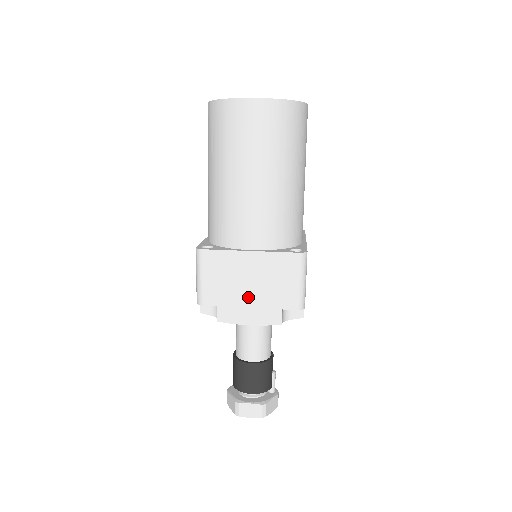
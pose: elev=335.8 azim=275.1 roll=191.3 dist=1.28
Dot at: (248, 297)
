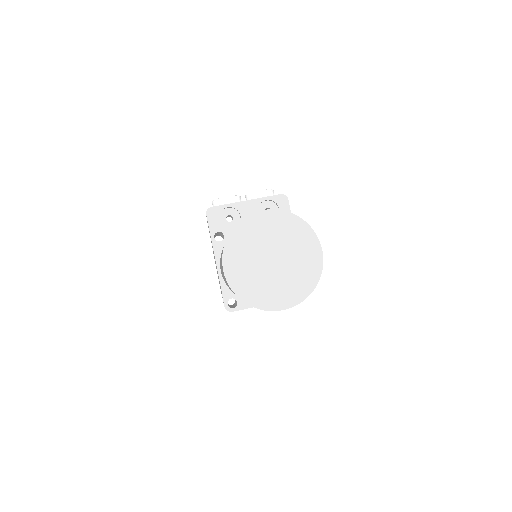
Dot at: occluded
